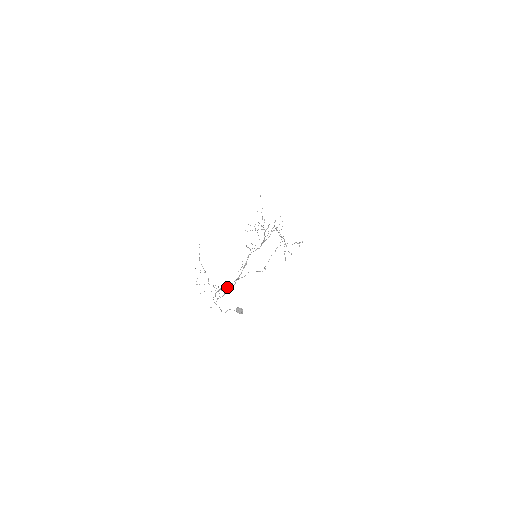
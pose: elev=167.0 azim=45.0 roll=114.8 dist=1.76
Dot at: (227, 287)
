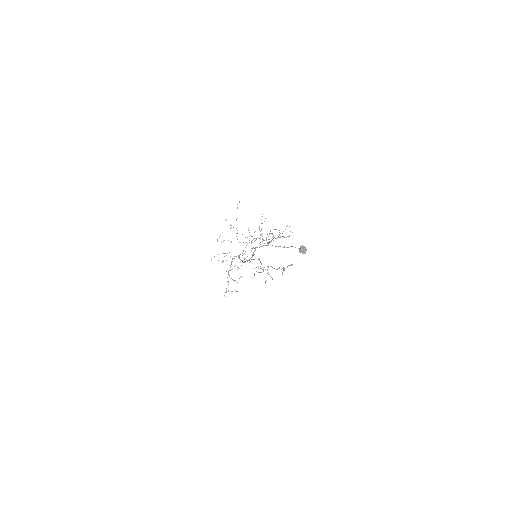
Dot at: (242, 261)
